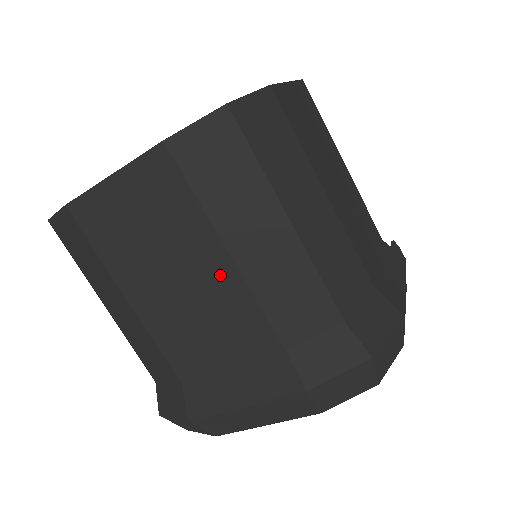
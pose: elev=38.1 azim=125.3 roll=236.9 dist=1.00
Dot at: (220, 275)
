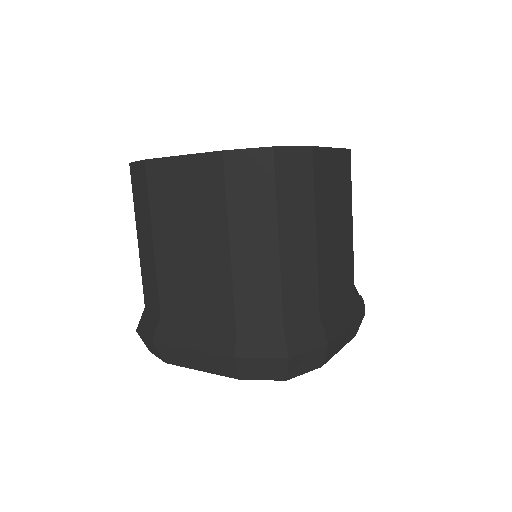
Dot at: (218, 253)
